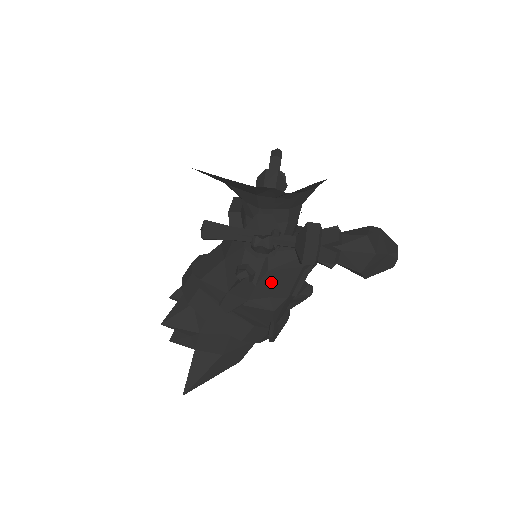
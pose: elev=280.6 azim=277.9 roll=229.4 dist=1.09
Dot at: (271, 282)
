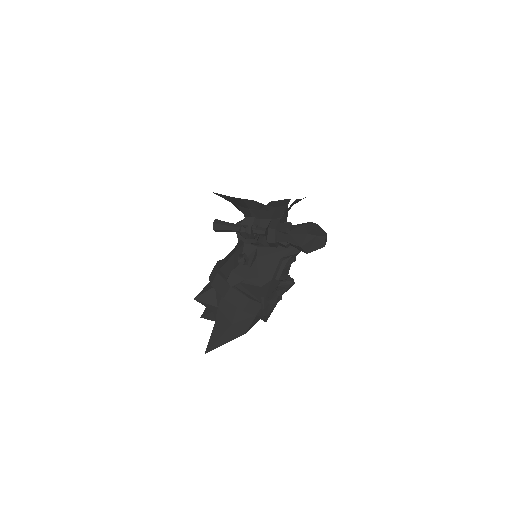
Dot at: (259, 266)
